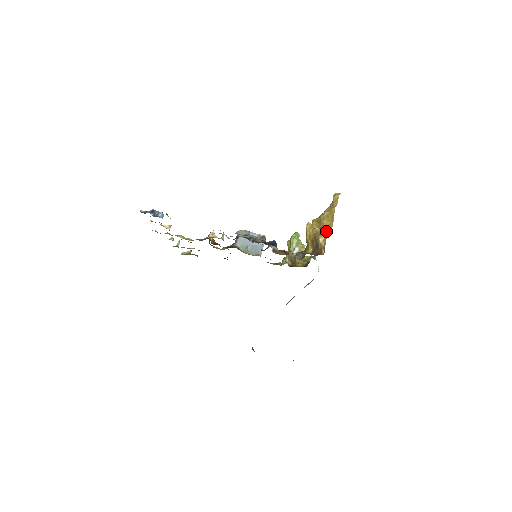
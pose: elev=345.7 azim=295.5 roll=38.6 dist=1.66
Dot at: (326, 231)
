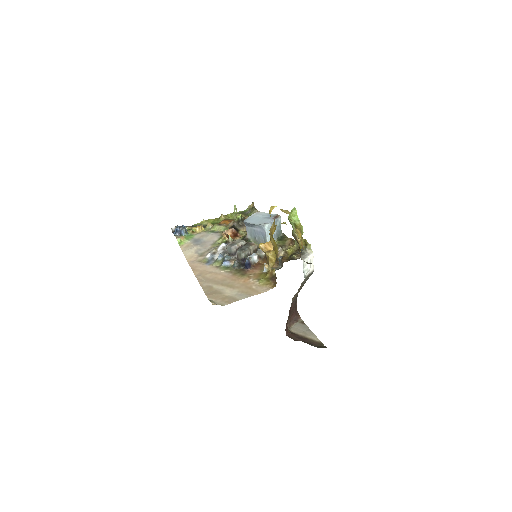
Dot at: (276, 254)
